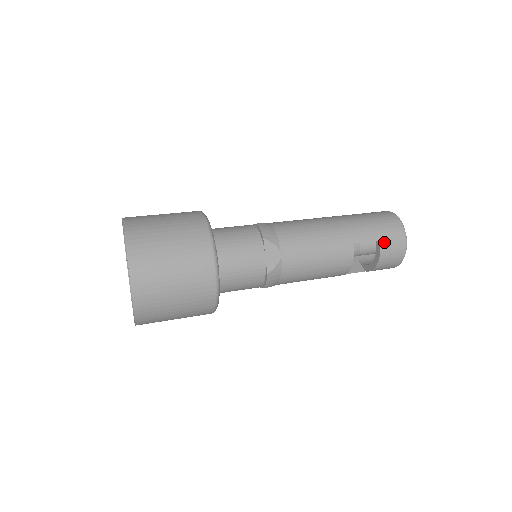
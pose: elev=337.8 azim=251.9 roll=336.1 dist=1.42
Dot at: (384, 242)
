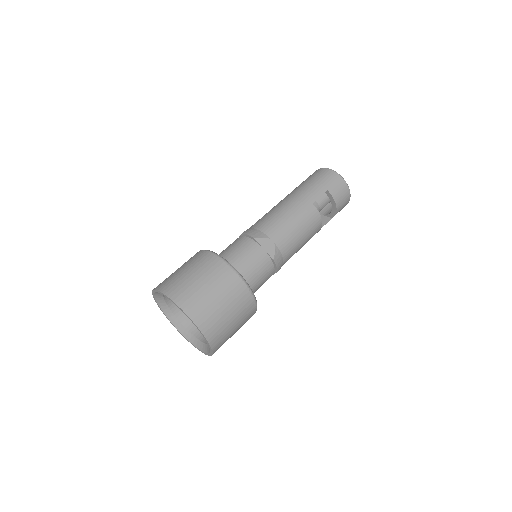
Dot at: (330, 189)
